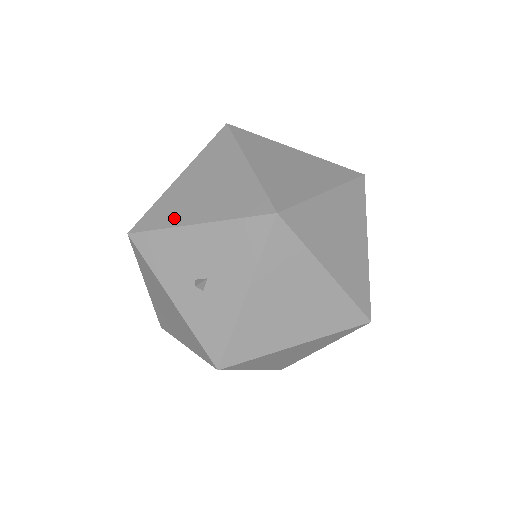
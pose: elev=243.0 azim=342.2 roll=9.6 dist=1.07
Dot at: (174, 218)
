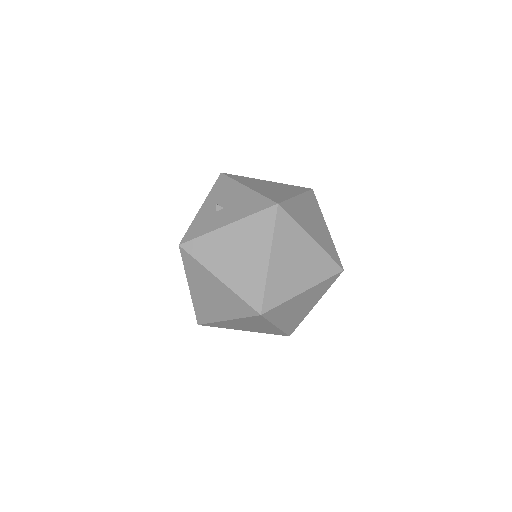
Dot at: (244, 181)
